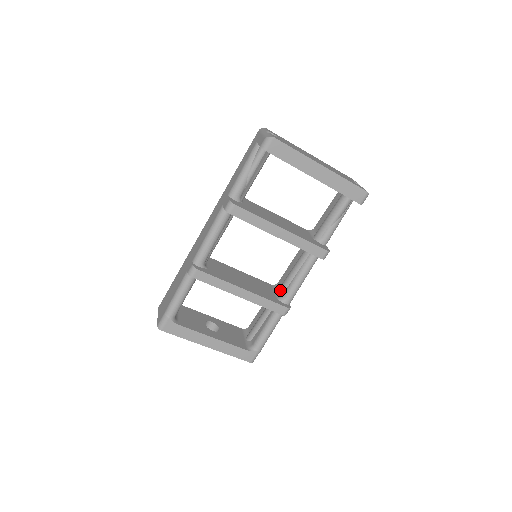
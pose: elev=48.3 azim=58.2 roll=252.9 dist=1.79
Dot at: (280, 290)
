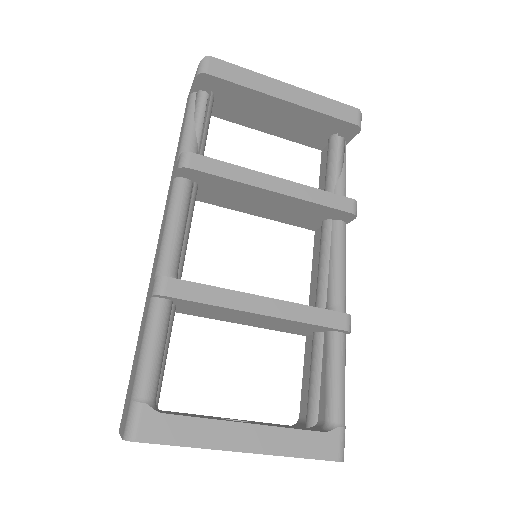
Dot at: (318, 303)
